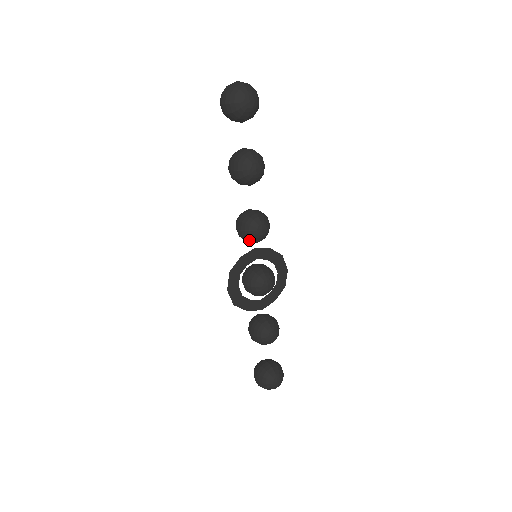
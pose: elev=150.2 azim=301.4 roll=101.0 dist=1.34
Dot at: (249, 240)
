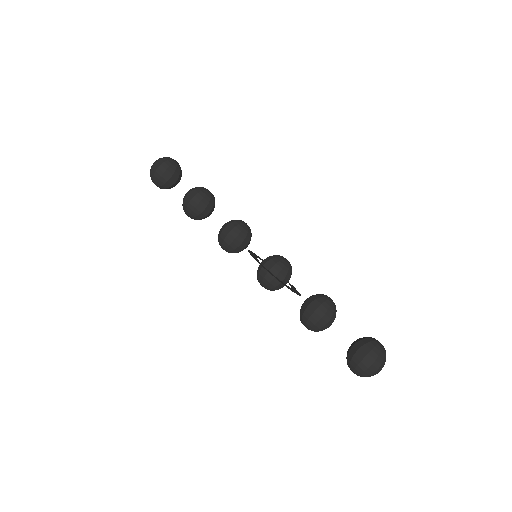
Dot at: (243, 235)
